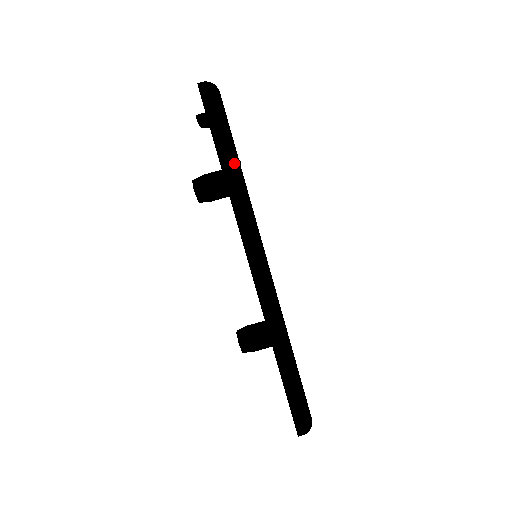
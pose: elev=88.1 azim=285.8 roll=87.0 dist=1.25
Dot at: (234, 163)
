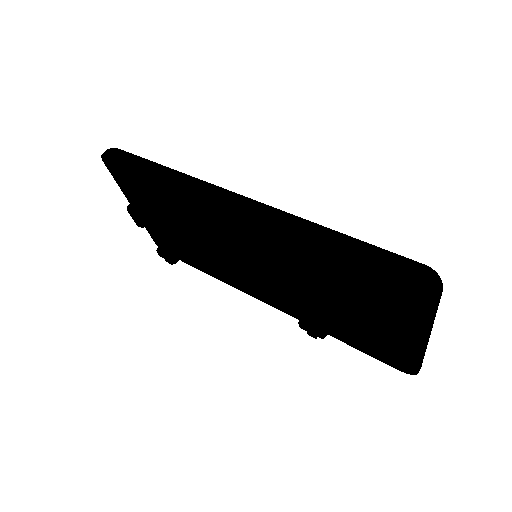
Dot at: (161, 165)
